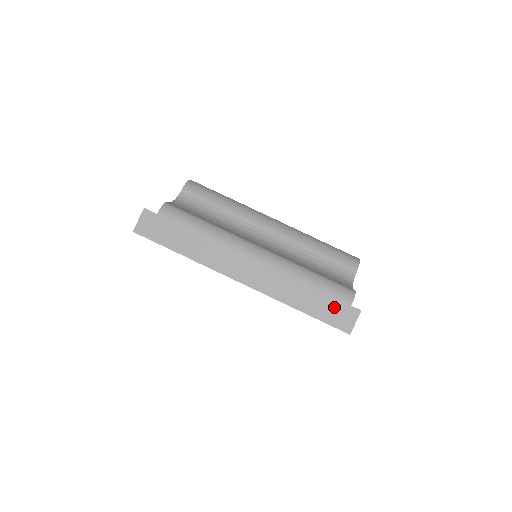
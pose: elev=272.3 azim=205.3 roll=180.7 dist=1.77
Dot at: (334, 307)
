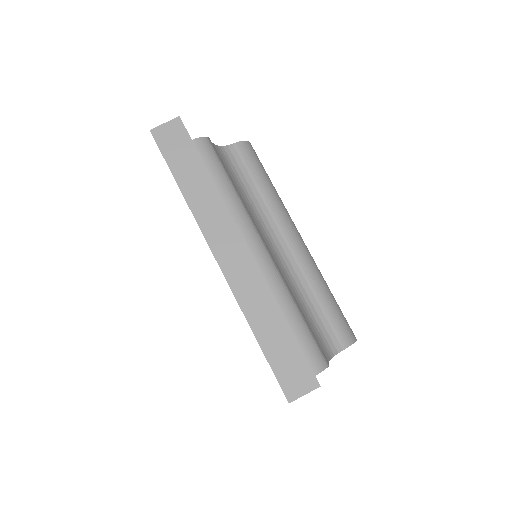
Dot at: (294, 360)
